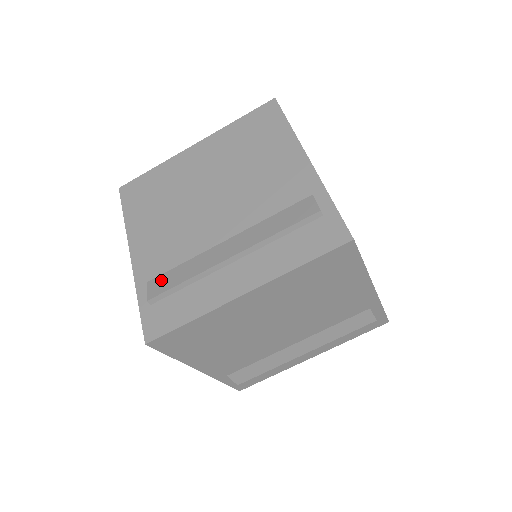
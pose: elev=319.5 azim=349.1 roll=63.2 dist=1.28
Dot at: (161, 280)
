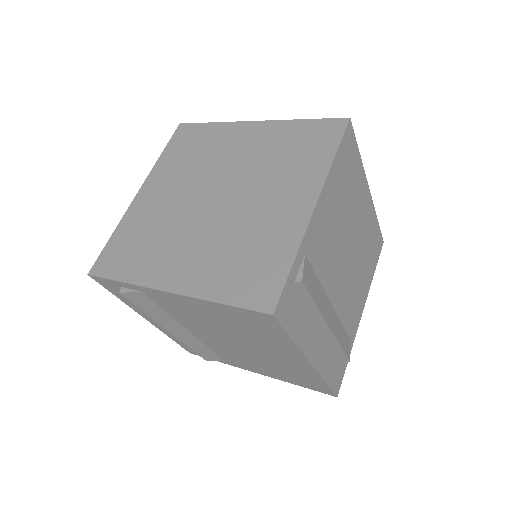
Dot at: occluded
